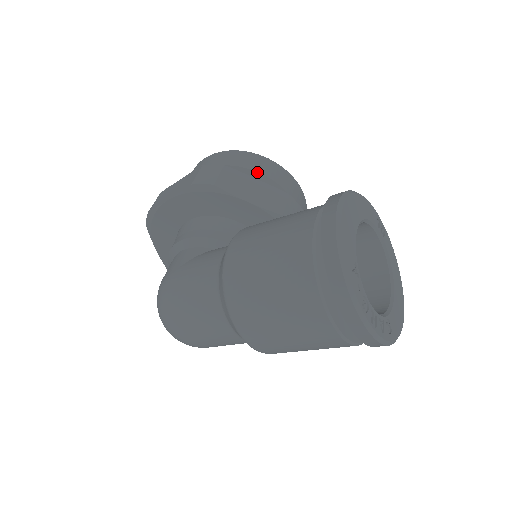
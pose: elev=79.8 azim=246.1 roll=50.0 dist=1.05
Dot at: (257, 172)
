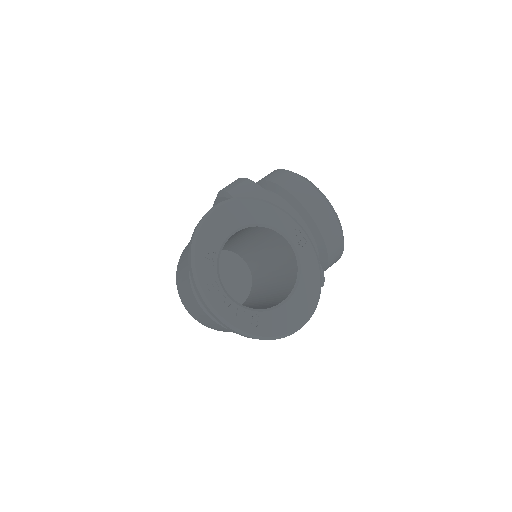
Dot at: (282, 187)
